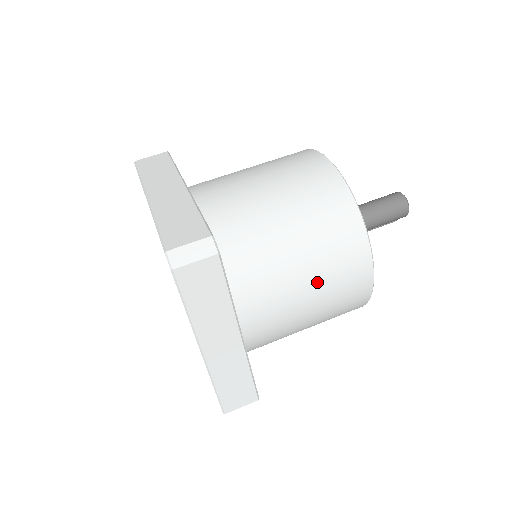
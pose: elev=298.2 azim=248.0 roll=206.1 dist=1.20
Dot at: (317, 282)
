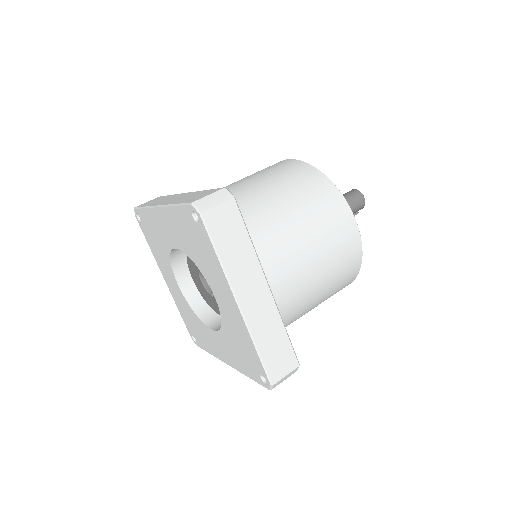
Dot at: (316, 235)
